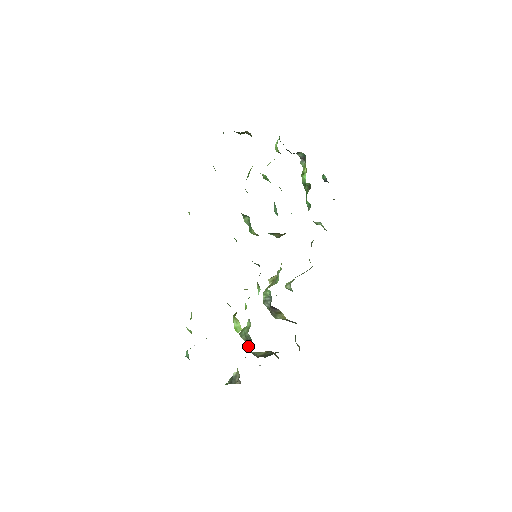
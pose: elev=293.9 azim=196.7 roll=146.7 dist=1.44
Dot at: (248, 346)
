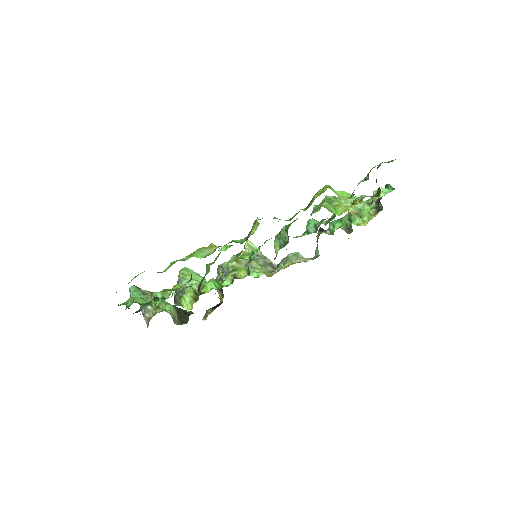
Dot at: (178, 297)
